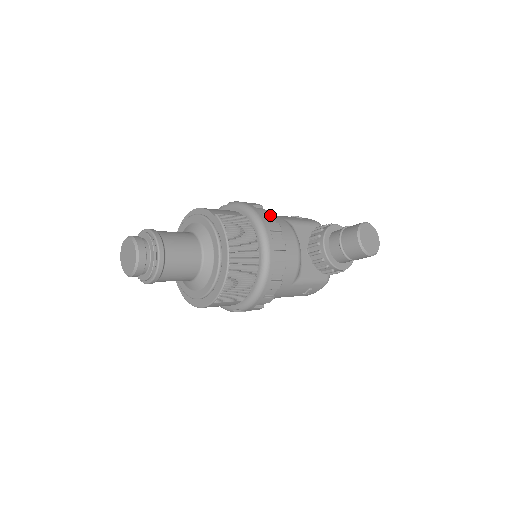
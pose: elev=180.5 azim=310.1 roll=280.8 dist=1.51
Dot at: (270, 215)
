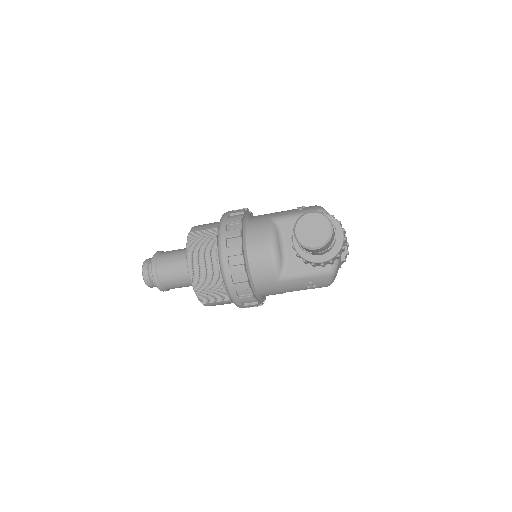
Dot at: (236, 222)
